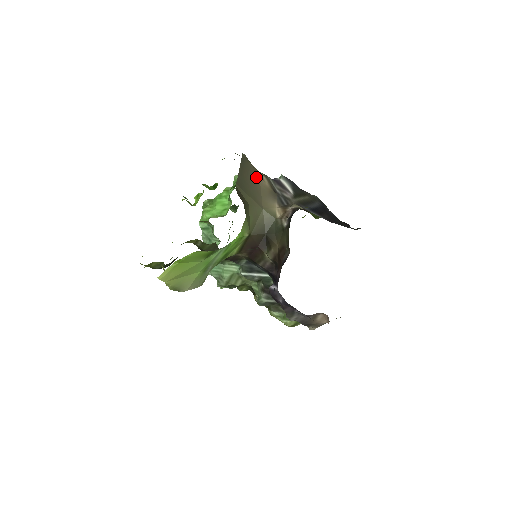
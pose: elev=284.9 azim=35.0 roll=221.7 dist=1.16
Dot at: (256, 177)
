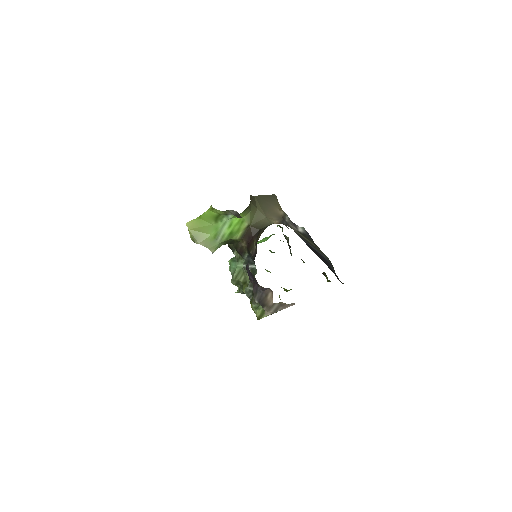
Dot at: (275, 207)
